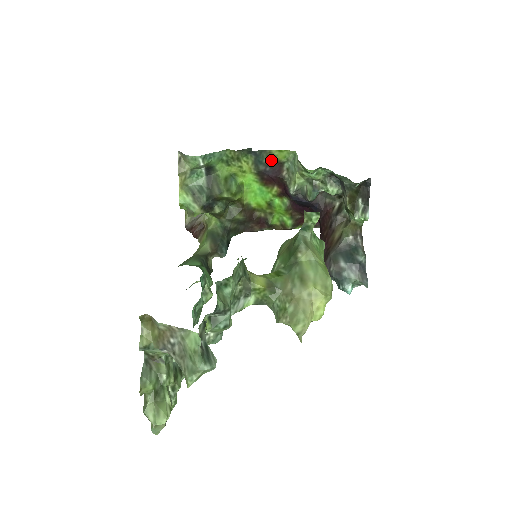
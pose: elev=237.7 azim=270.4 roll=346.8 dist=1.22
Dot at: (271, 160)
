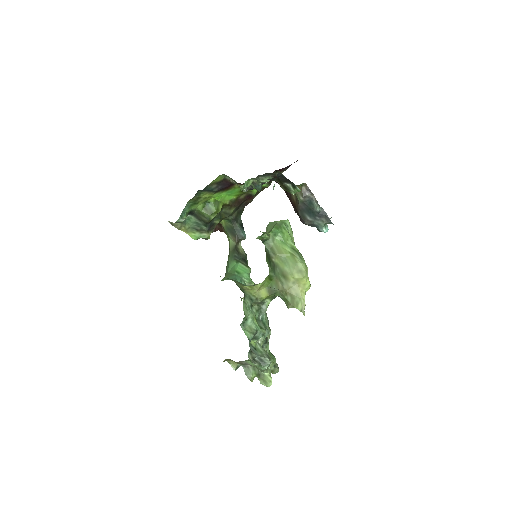
Dot at: (216, 184)
